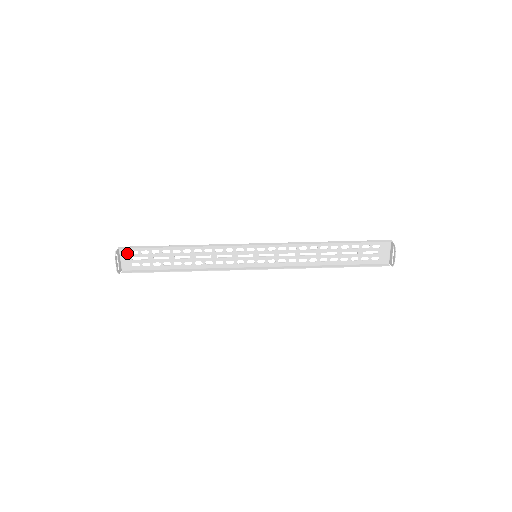
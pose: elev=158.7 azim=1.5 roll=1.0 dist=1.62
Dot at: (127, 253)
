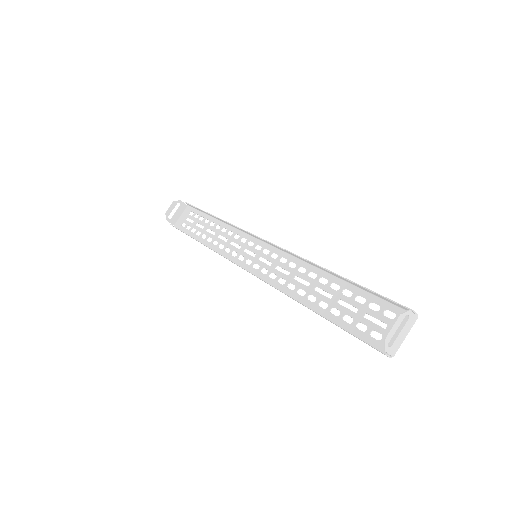
Dot at: (188, 212)
